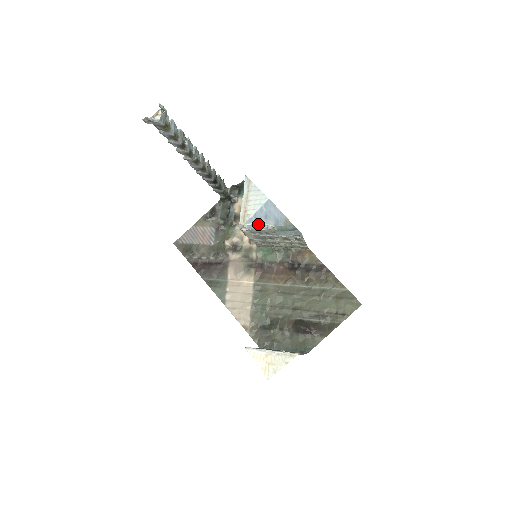
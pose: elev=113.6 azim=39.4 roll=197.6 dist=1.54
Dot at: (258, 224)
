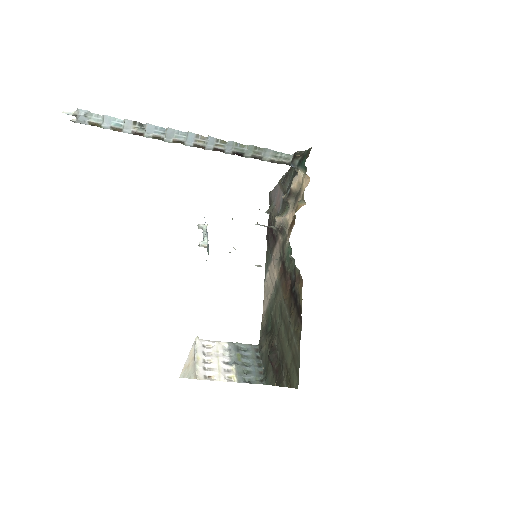
Dot at: (205, 233)
